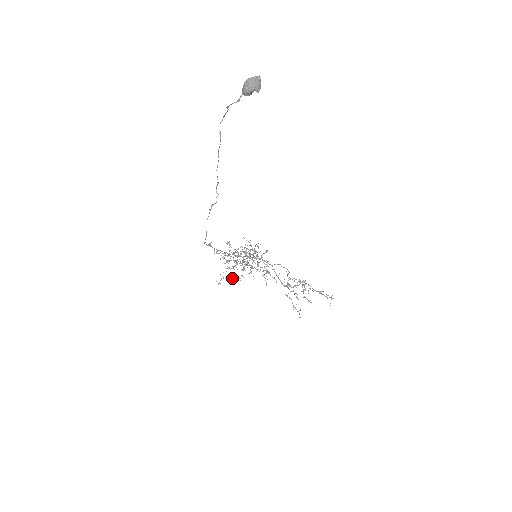
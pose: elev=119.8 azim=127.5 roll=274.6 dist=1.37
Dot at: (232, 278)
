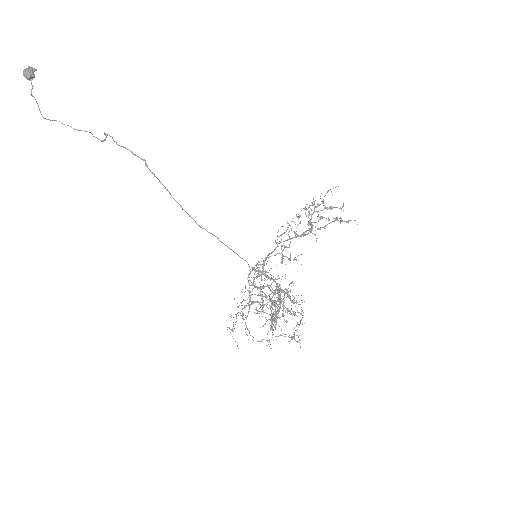
Dot at: (298, 327)
